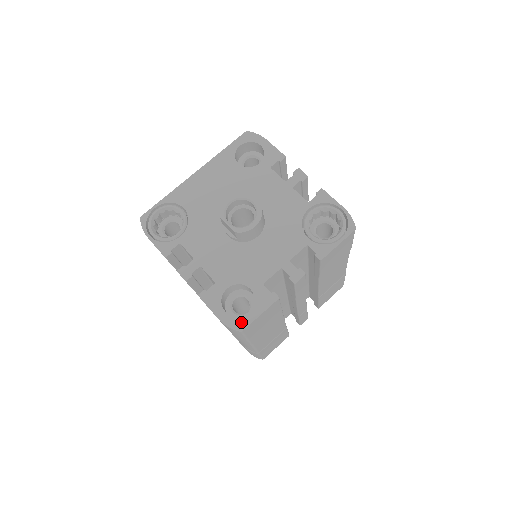
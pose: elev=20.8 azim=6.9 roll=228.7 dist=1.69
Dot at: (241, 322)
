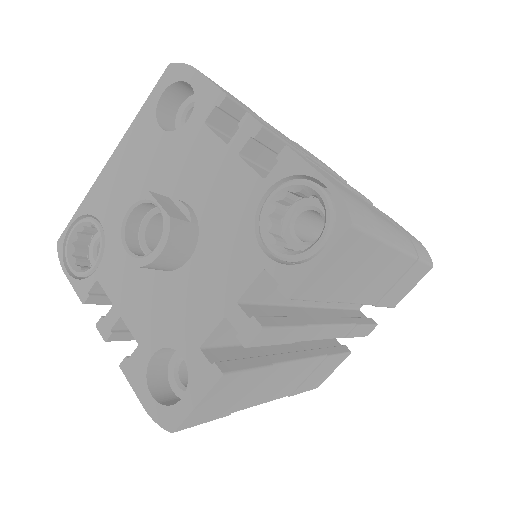
Dot at: (171, 416)
